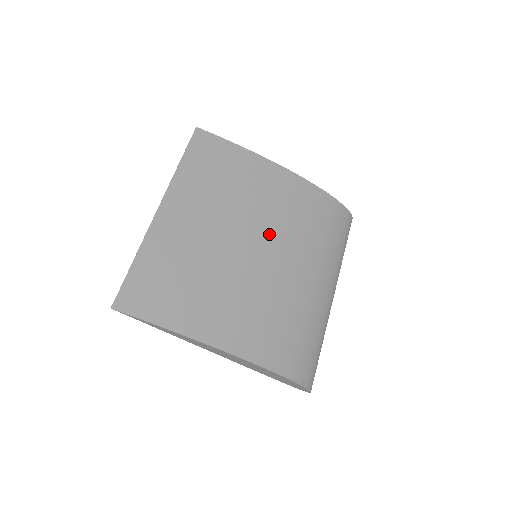
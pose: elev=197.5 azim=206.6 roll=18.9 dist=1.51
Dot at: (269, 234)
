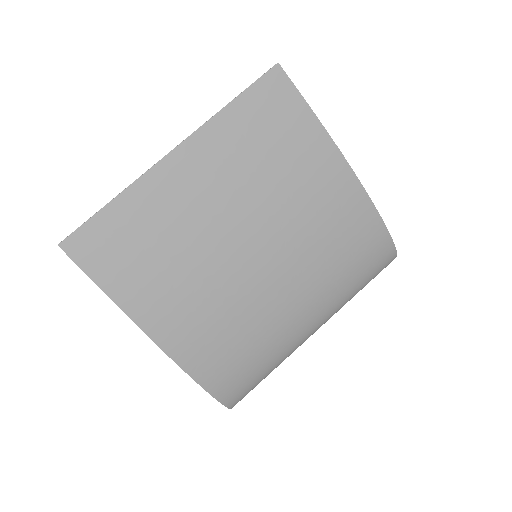
Dot at: (283, 243)
